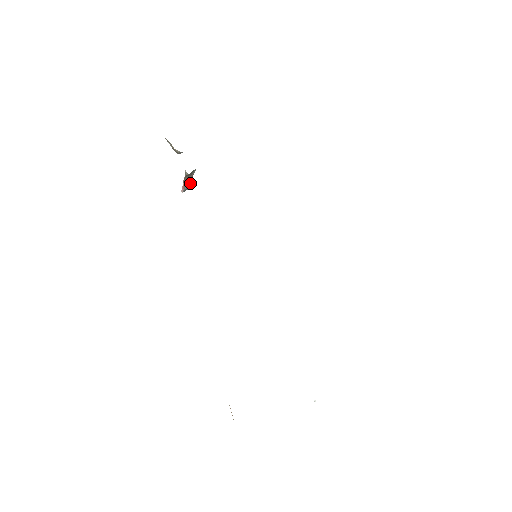
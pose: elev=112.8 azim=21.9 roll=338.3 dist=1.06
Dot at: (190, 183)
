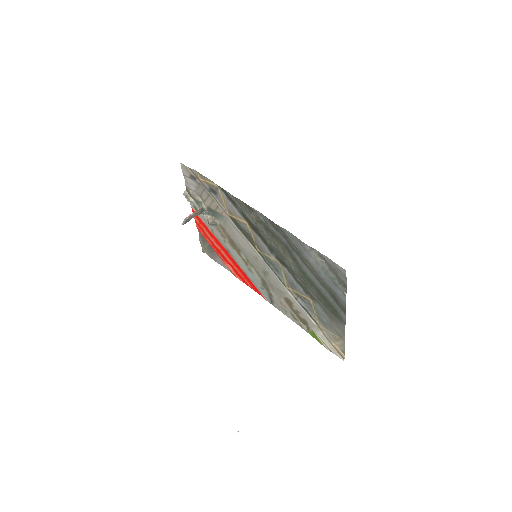
Dot at: (188, 220)
